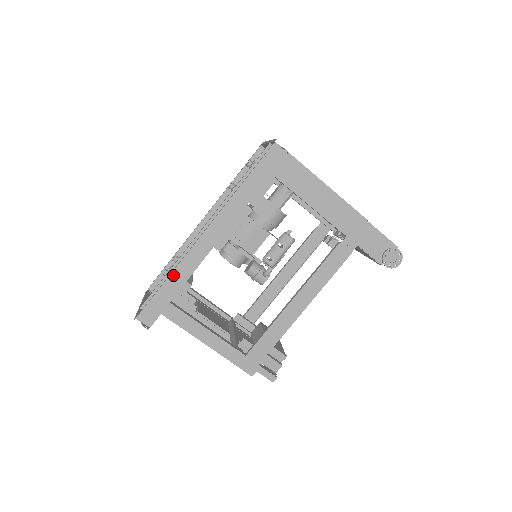
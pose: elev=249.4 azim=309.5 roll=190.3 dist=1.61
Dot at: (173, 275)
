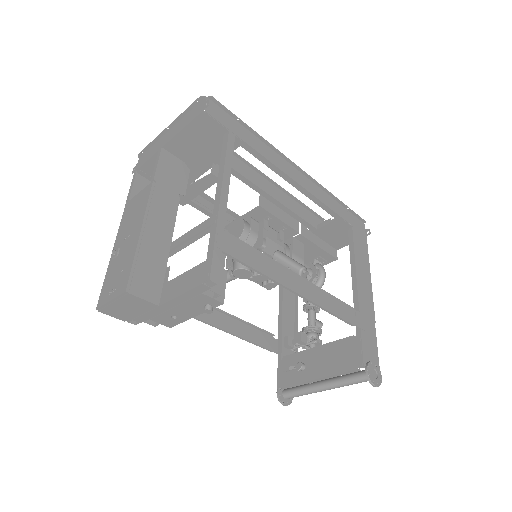
Dot at: (258, 140)
